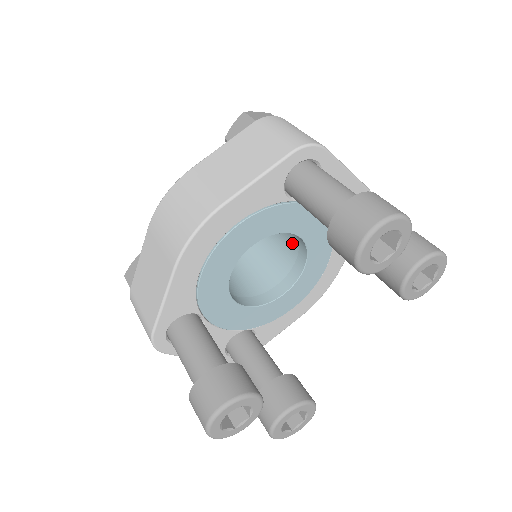
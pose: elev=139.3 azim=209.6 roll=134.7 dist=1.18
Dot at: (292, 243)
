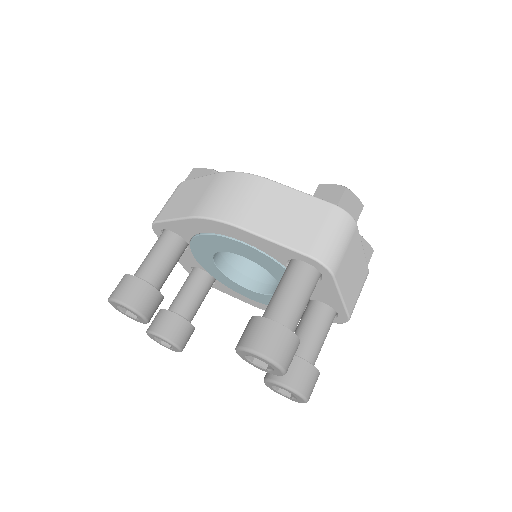
Dot at: occluded
